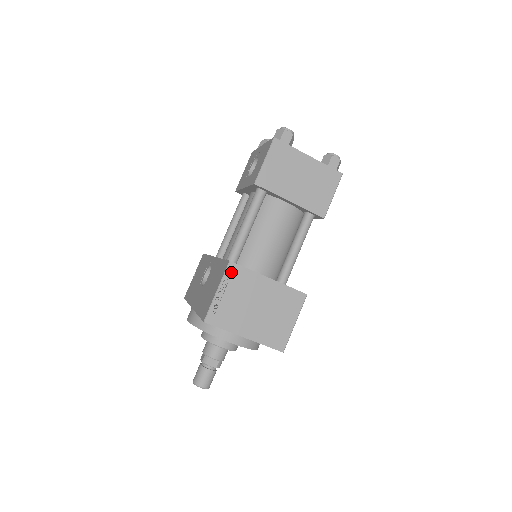
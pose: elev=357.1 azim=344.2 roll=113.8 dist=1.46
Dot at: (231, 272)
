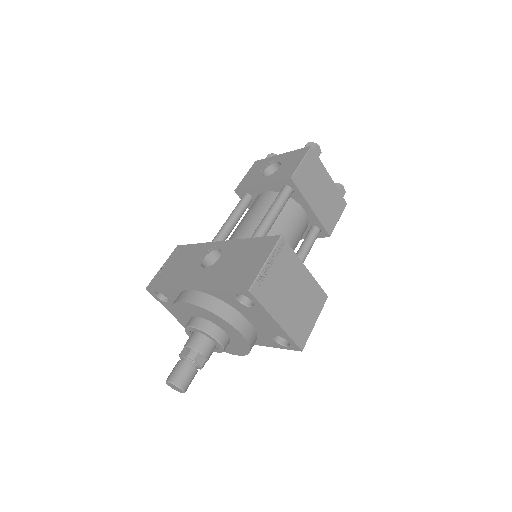
Dot at: (281, 247)
